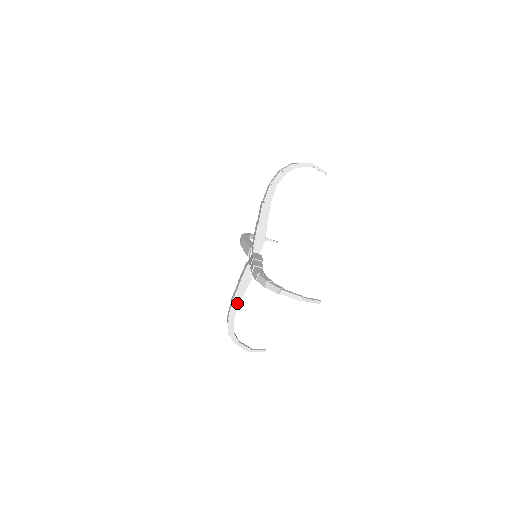
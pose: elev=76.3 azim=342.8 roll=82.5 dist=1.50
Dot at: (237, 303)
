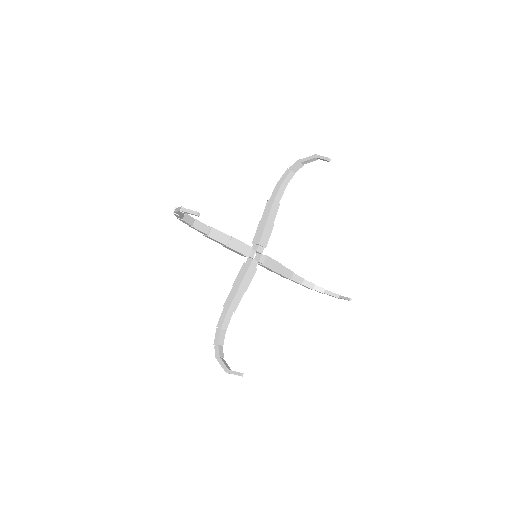
Dot at: (287, 278)
